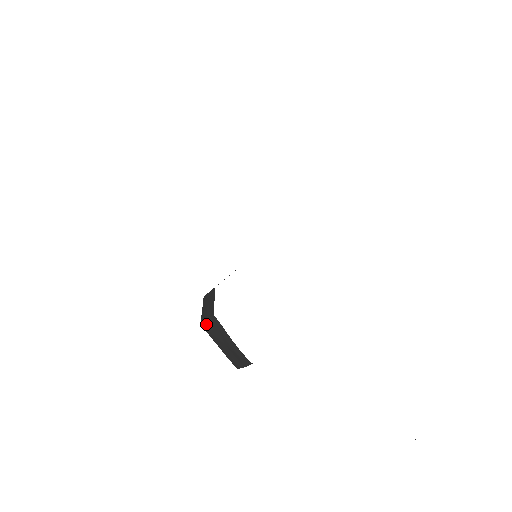
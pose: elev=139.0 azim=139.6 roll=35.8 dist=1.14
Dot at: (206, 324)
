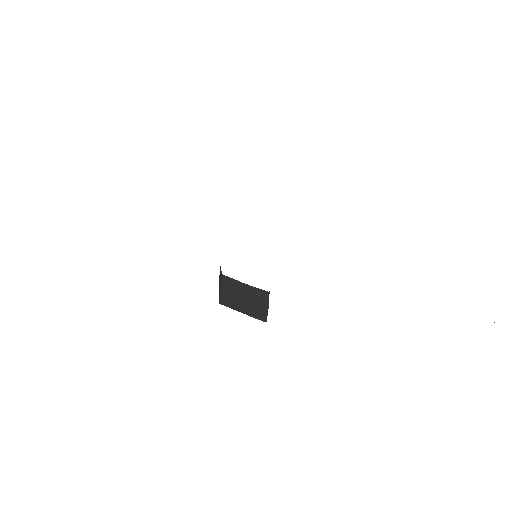
Dot at: (222, 295)
